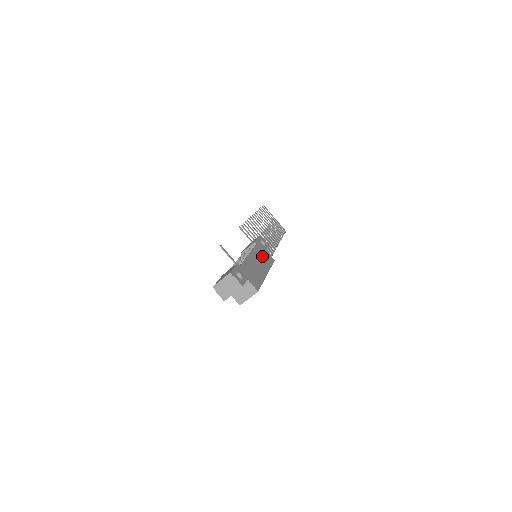
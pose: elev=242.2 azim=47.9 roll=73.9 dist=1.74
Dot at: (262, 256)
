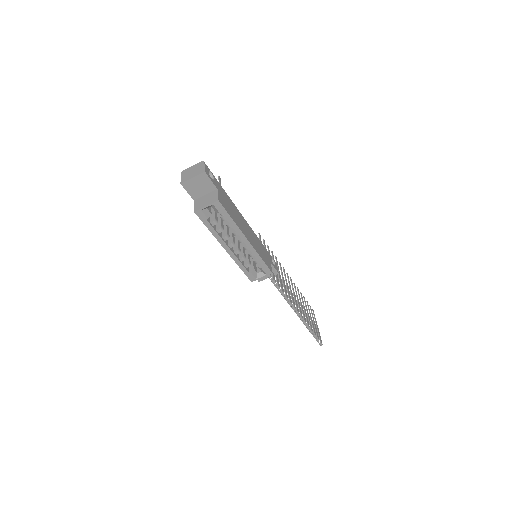
Dot at: (259, 246)
